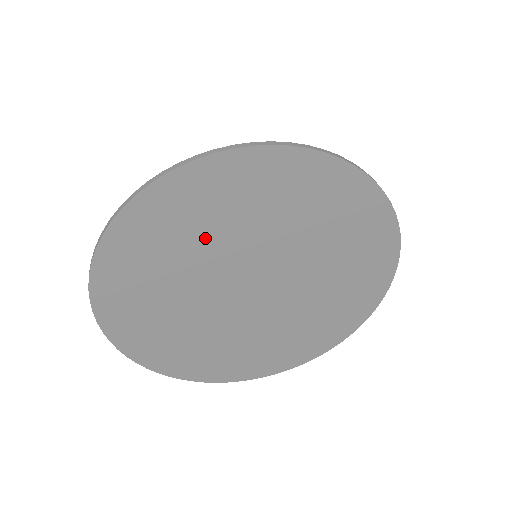
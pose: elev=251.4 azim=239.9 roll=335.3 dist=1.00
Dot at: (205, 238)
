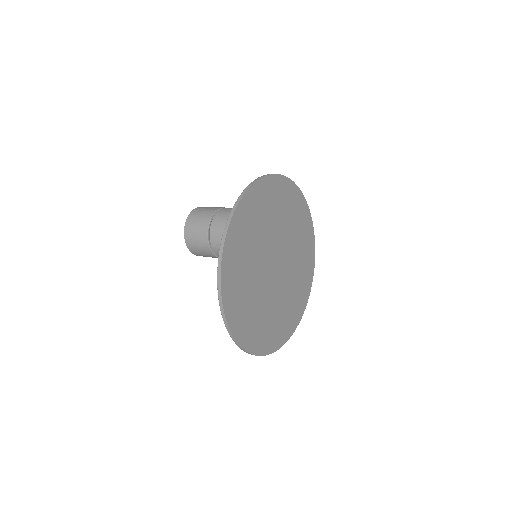
Dot at: (249, 267)
